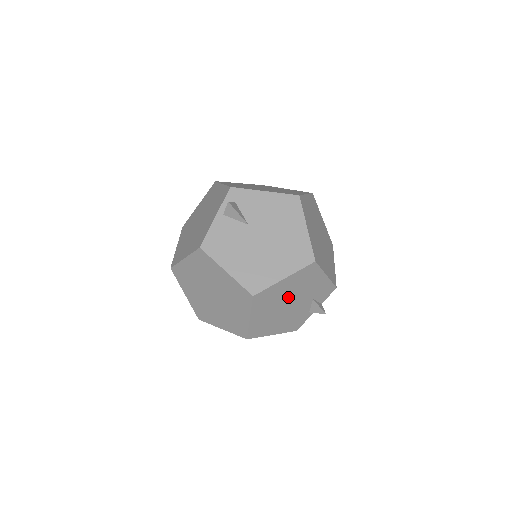
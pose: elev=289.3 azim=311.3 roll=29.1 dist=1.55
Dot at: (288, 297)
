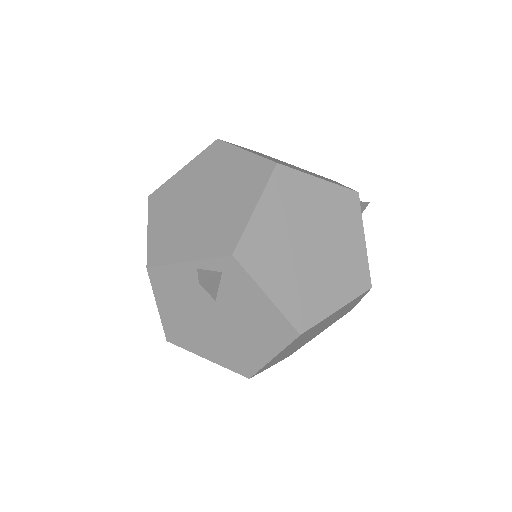
Dot at: occluded
